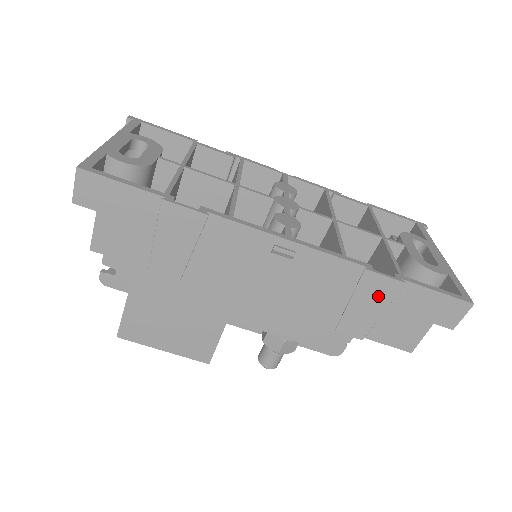
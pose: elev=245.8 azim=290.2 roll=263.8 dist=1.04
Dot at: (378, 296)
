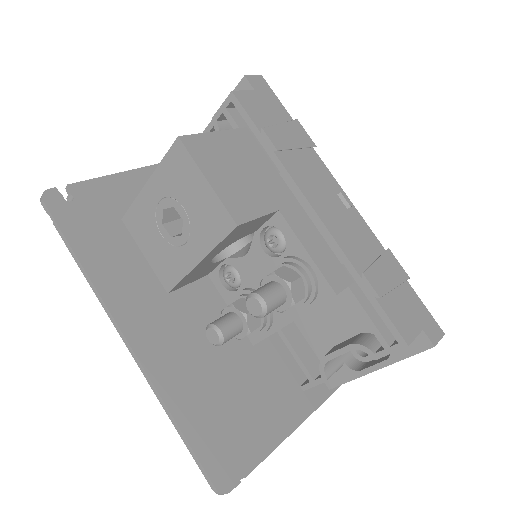
Dot at: (394, 272)
